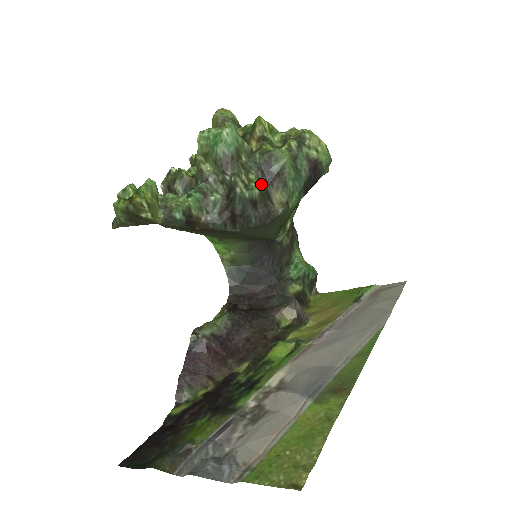
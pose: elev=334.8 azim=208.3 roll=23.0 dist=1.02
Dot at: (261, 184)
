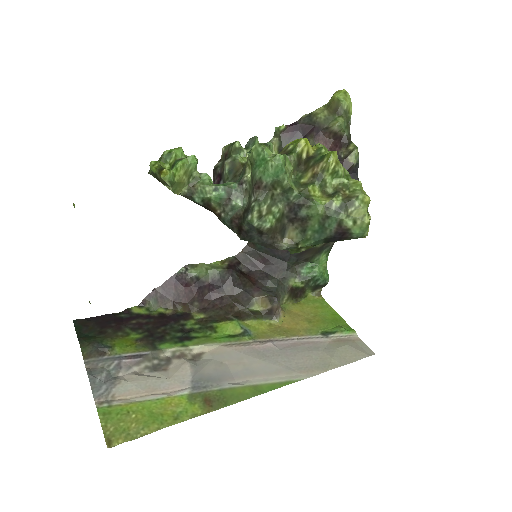
Dot at: (282, 218)
